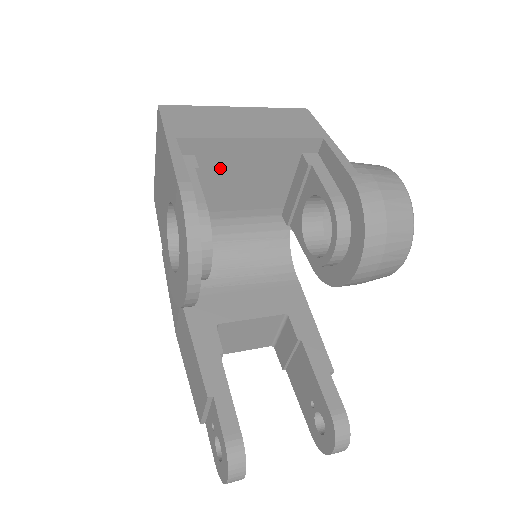
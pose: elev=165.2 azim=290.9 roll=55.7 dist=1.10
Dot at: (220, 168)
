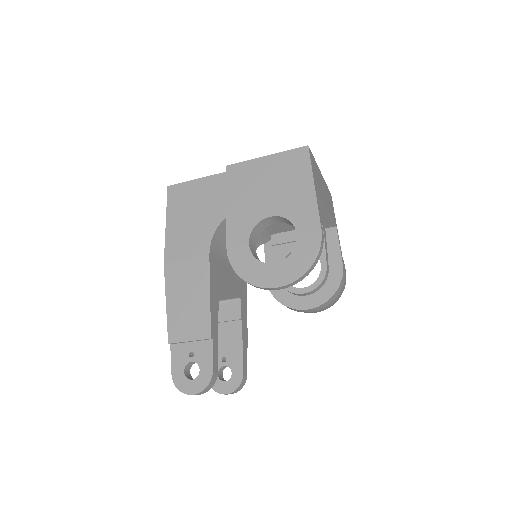
Dot at: occluded
